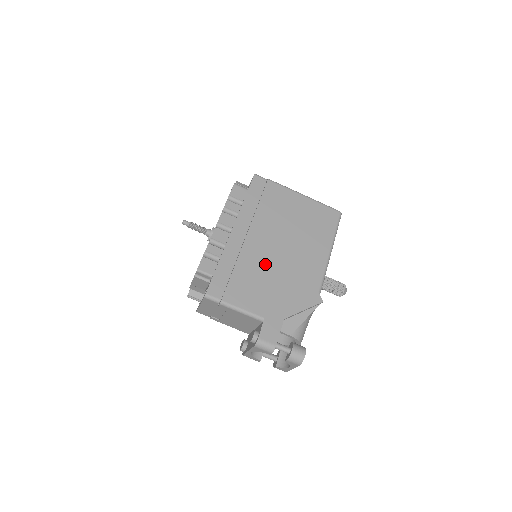
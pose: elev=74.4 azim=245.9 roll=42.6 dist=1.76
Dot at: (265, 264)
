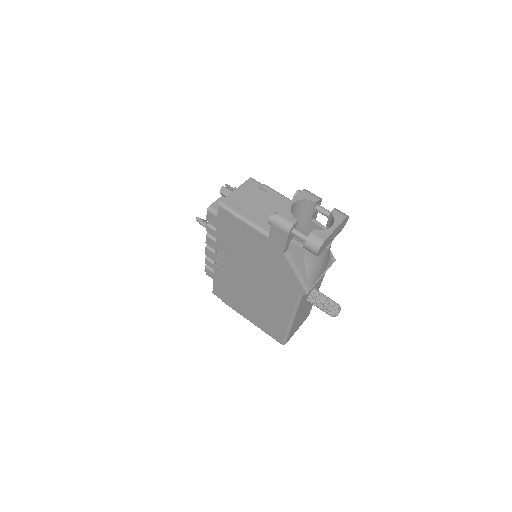
Dot at: occluded
